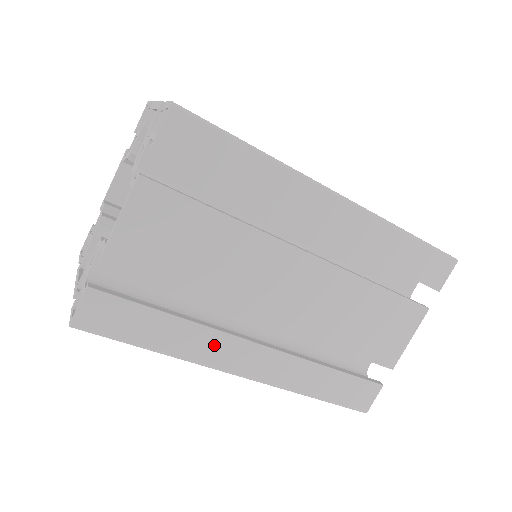
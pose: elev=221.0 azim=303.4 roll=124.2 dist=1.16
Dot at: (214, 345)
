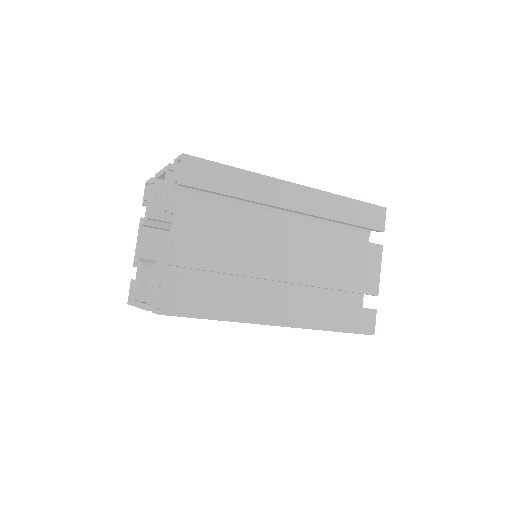
Dot at: (255, 305)
